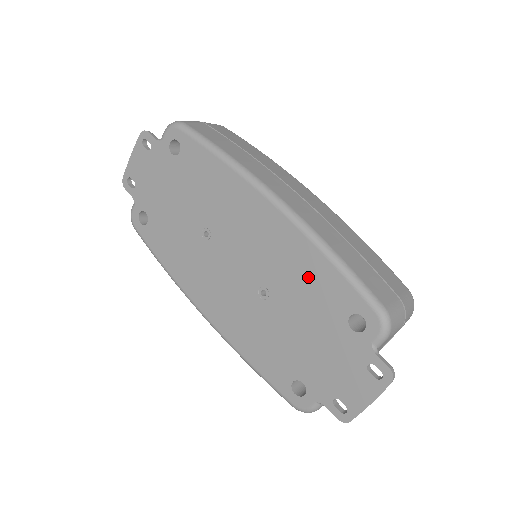
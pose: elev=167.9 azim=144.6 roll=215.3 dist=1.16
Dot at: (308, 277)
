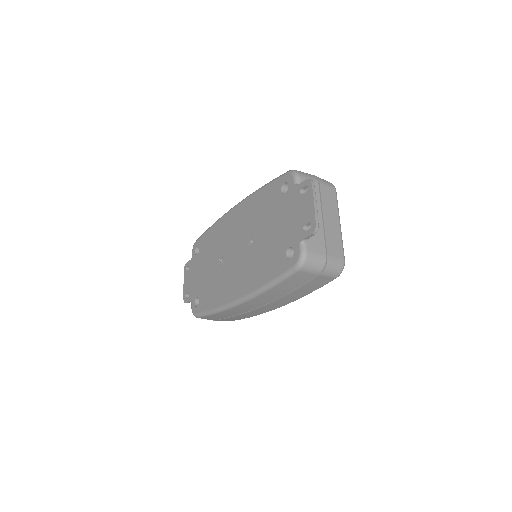
Dot at: (260, 206)
